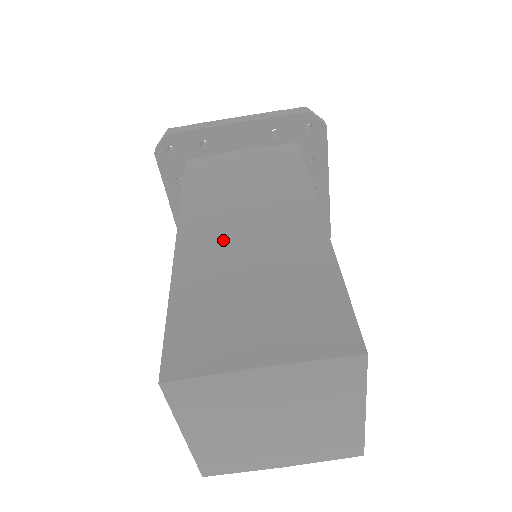
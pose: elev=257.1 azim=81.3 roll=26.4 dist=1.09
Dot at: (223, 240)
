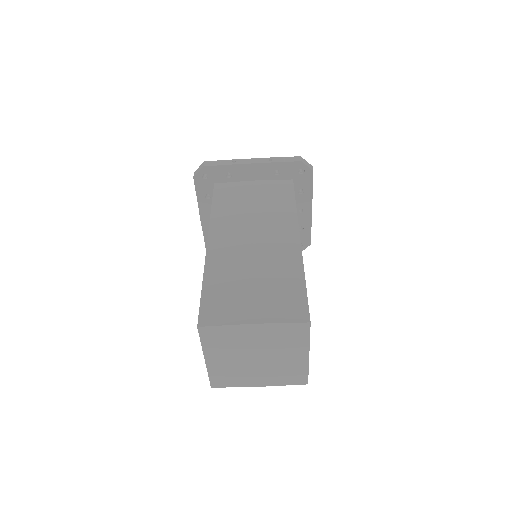
Dot at: (237, 247)
